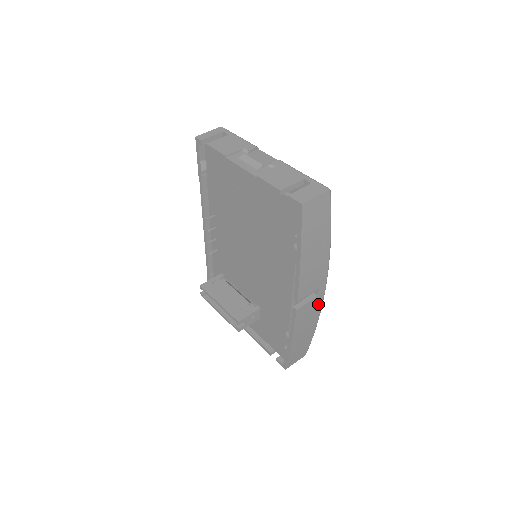
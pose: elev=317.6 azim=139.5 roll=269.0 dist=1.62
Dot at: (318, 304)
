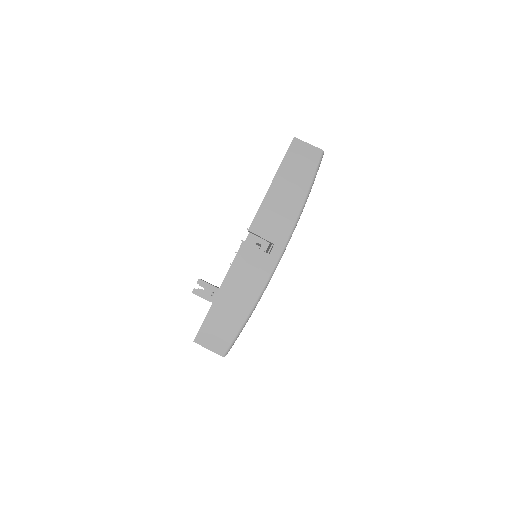
Dot at: (266, 269)
